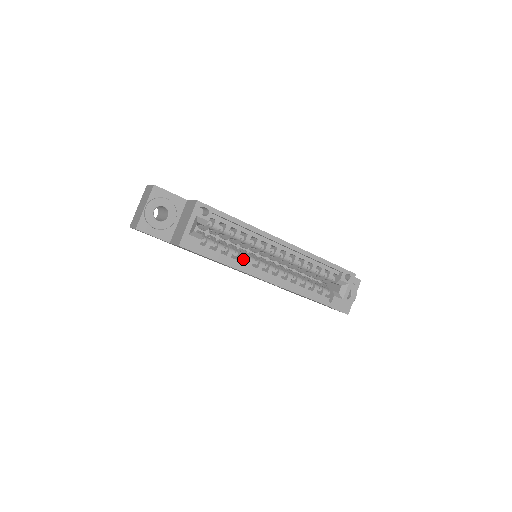
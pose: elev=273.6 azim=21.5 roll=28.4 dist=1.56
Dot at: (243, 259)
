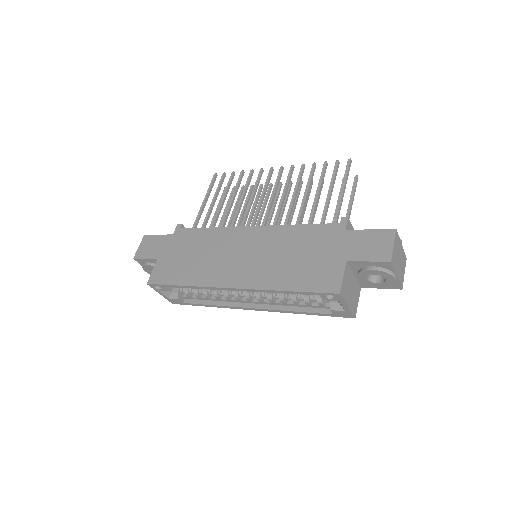
Dot at: occluded
